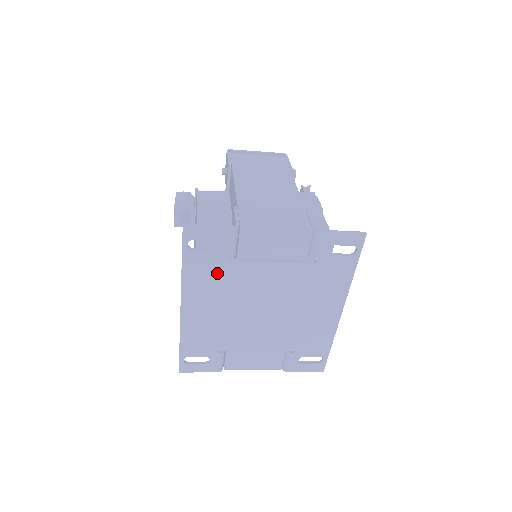
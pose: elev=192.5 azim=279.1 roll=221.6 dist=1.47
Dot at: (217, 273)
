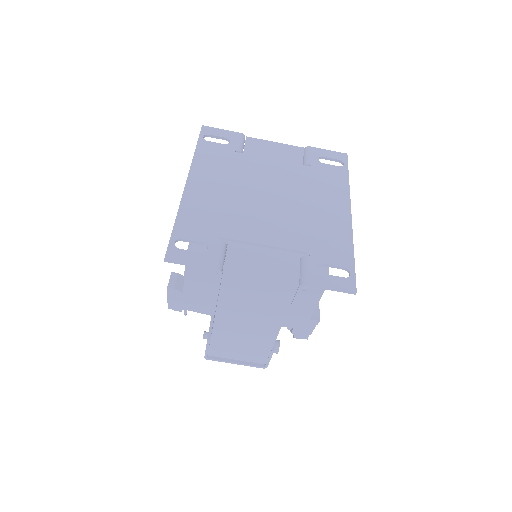
Dot at: (225, 160)
